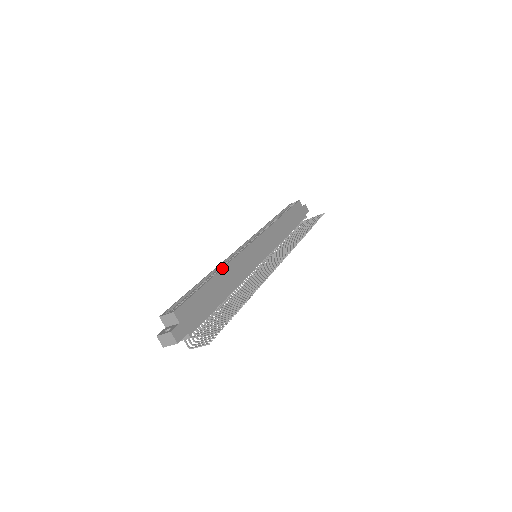
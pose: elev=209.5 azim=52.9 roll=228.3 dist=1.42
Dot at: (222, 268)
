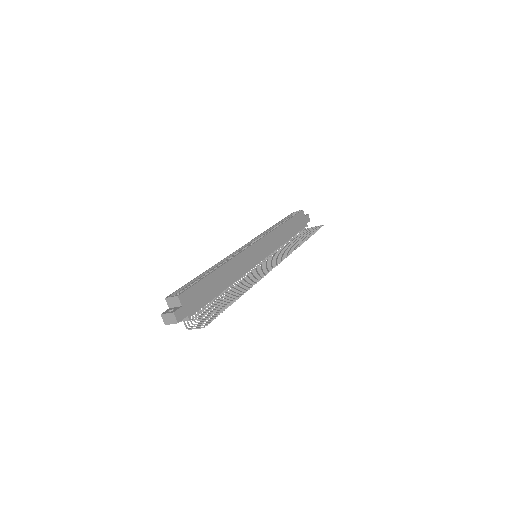
Dot at: (224, 263)
